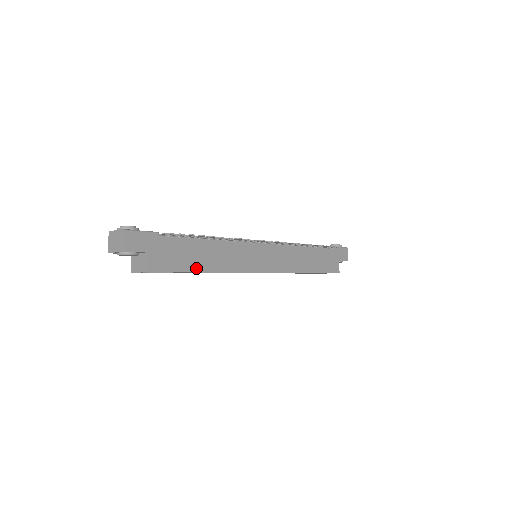
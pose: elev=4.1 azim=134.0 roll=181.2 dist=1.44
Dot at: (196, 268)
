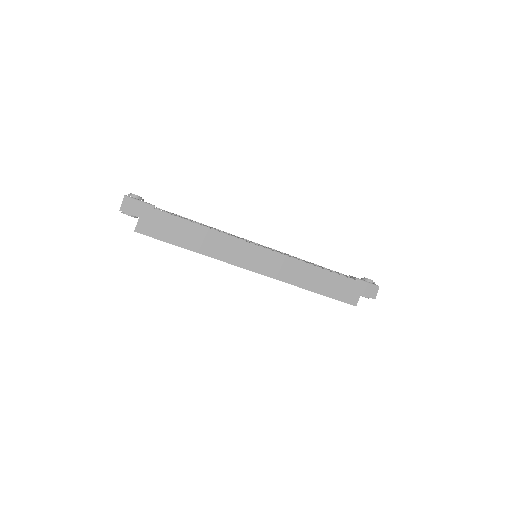
Dot at: (180, 243)
